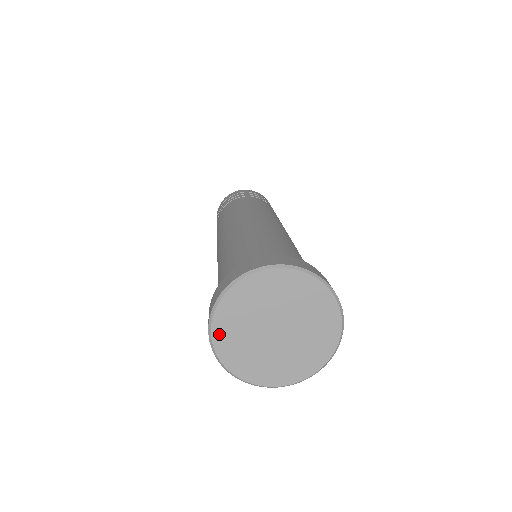
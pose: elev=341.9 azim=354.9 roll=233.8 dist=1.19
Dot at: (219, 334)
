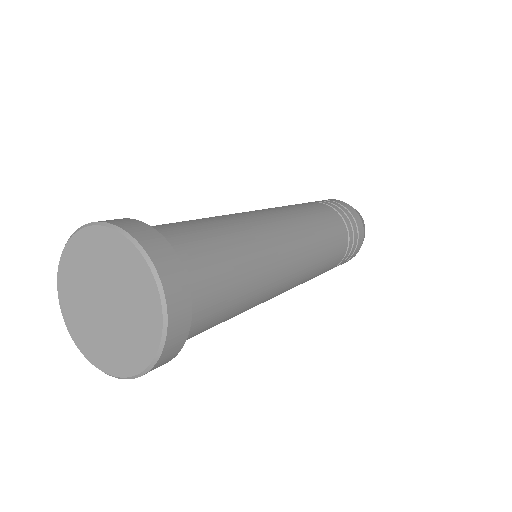
Dot at: (64, 302)
